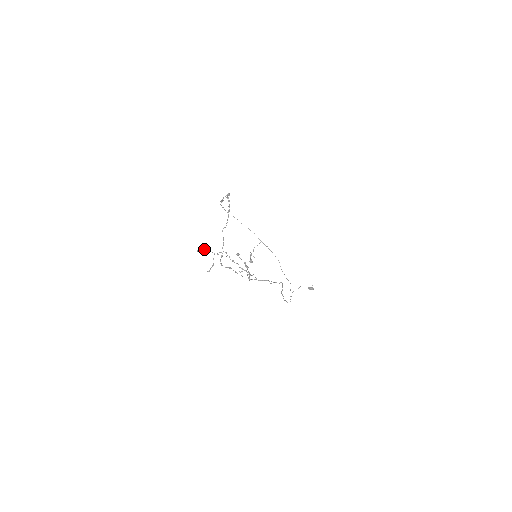
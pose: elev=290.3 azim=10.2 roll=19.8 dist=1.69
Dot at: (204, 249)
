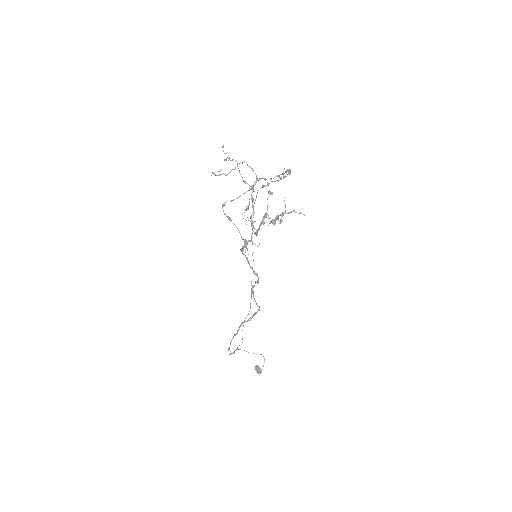
Dot at: occluded
